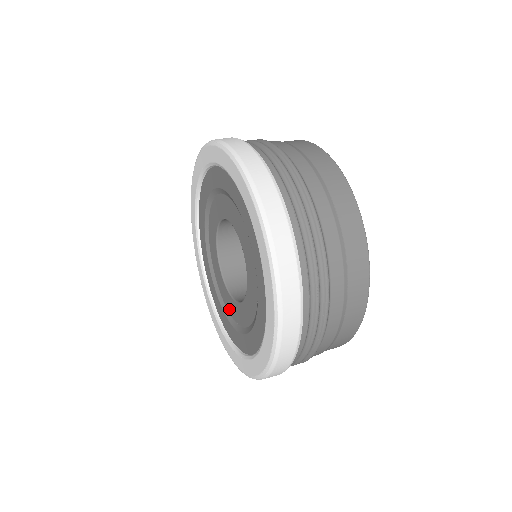
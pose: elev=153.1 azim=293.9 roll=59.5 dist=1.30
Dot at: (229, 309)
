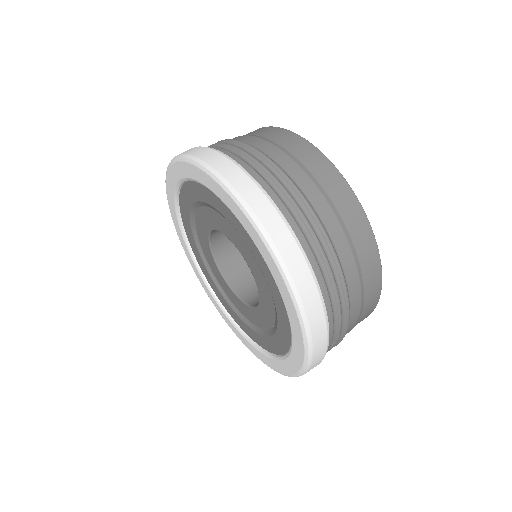
Dot at: (229, 296)
